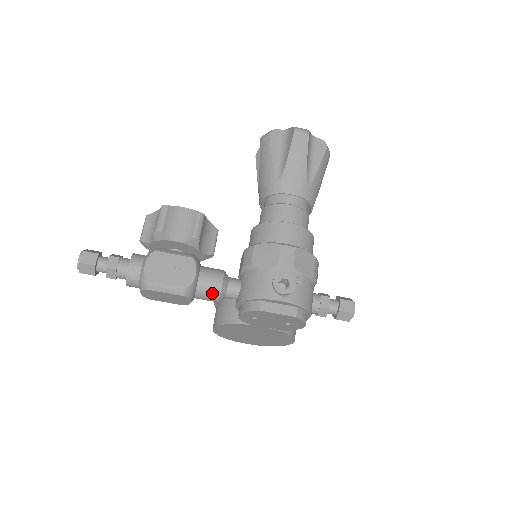
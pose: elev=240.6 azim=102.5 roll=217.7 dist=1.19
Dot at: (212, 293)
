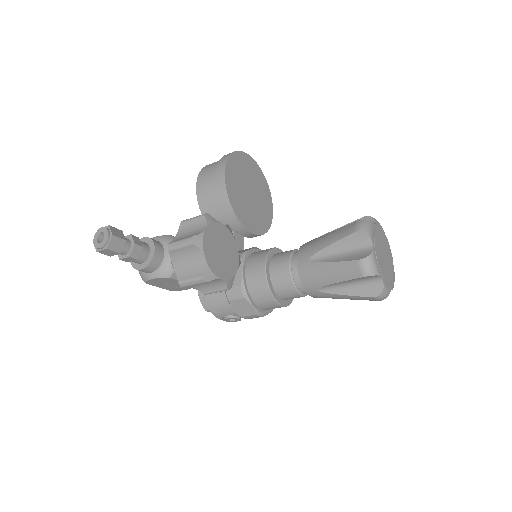
Dot at: occluded
